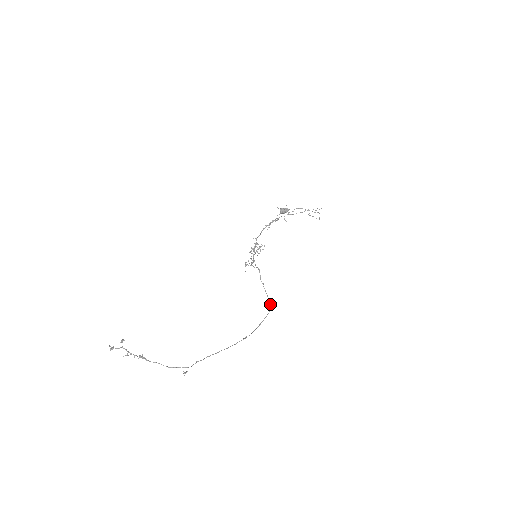
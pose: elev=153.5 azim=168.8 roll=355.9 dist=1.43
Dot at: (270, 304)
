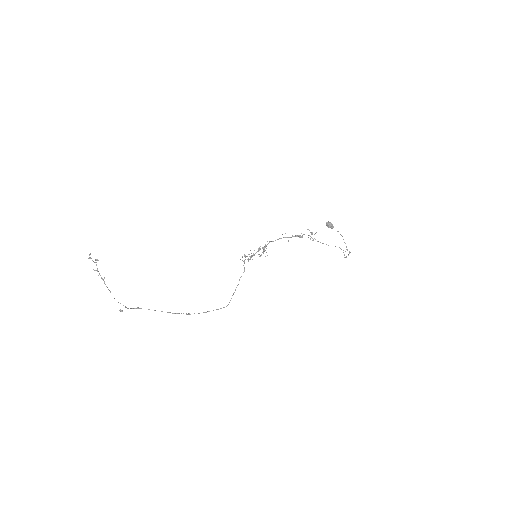
Dot at: occluded
